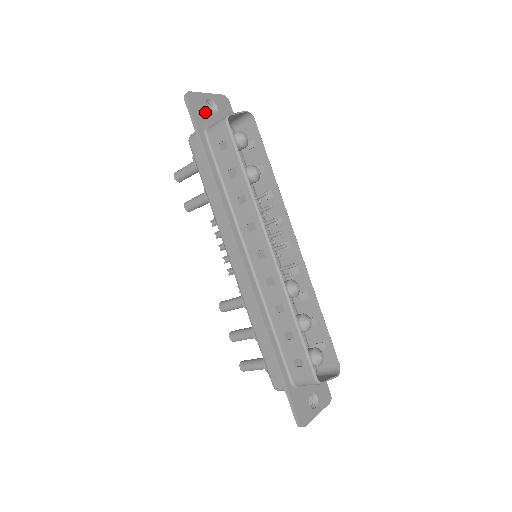
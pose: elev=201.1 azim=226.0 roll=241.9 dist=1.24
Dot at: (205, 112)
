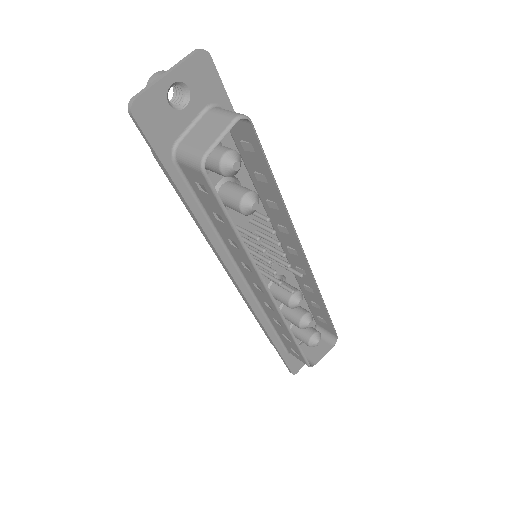
Dot at: (169, 117)
